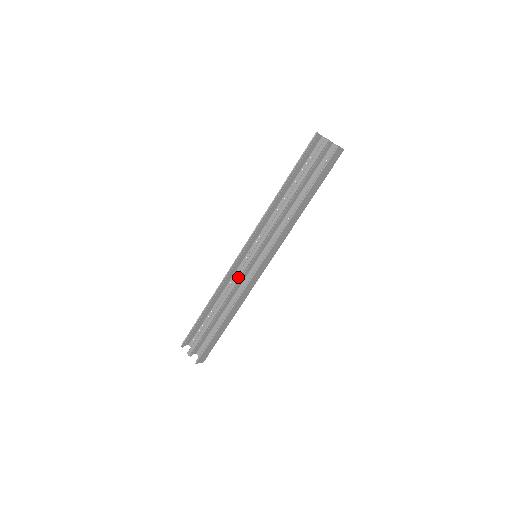
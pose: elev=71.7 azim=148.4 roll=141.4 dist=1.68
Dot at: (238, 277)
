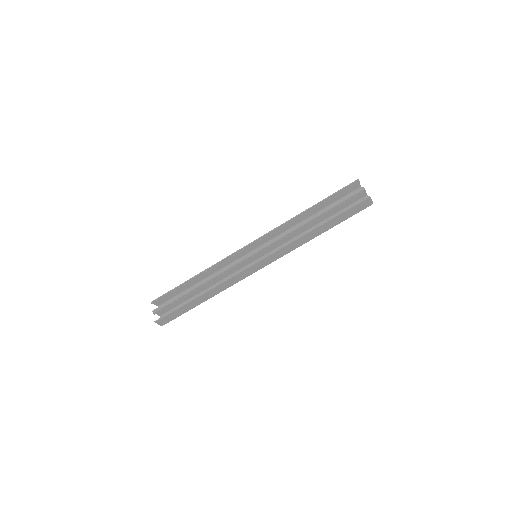
Dot at: (232, 265)
